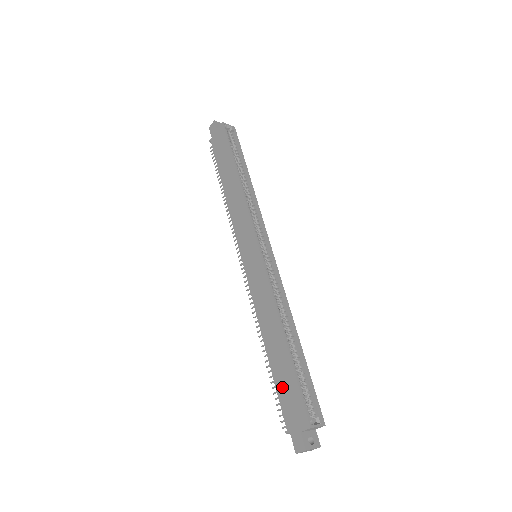
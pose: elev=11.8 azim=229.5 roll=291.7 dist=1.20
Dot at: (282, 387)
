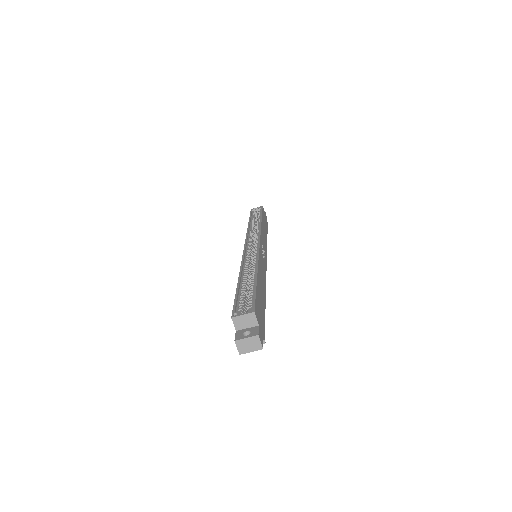
Dot at: occluded
